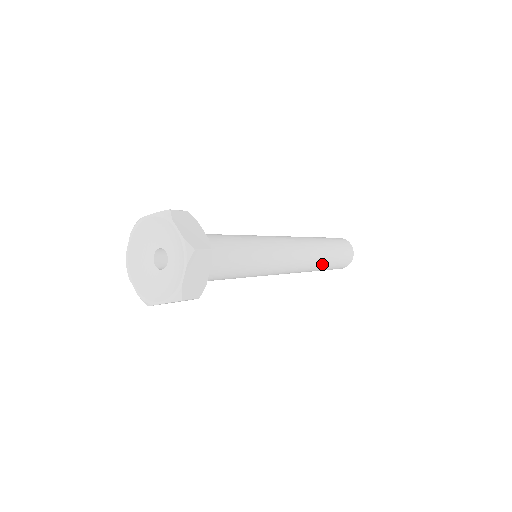
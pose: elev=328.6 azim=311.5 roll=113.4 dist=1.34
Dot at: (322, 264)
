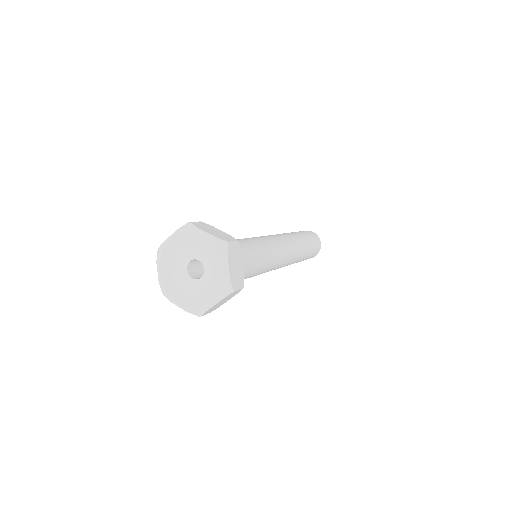
Dot at: occluded
